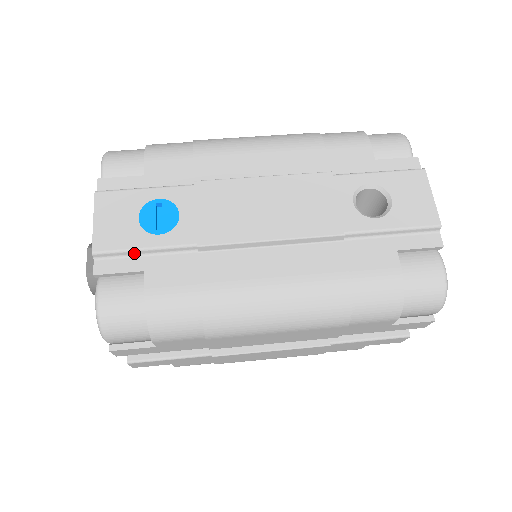
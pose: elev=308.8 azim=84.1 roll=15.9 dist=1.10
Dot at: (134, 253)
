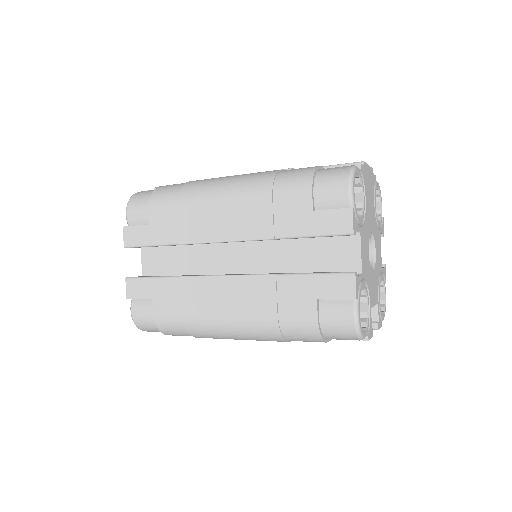
Dot at: occluded
